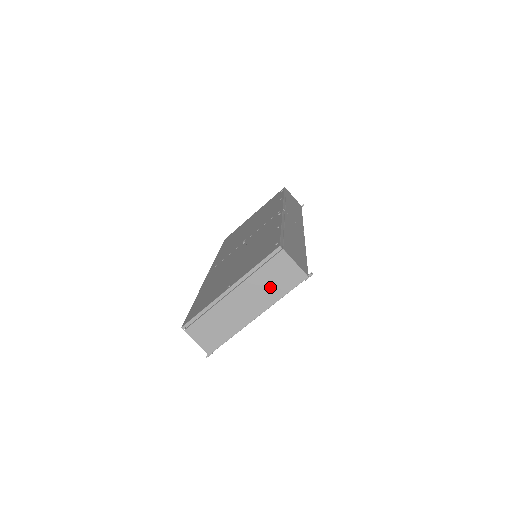
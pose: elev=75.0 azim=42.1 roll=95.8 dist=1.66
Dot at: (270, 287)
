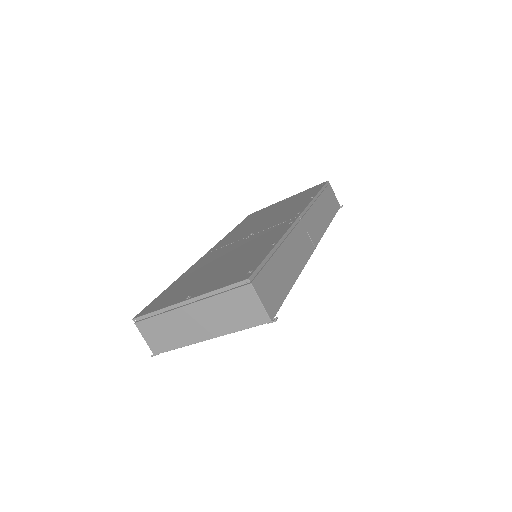
Dot at: (228, 316)
